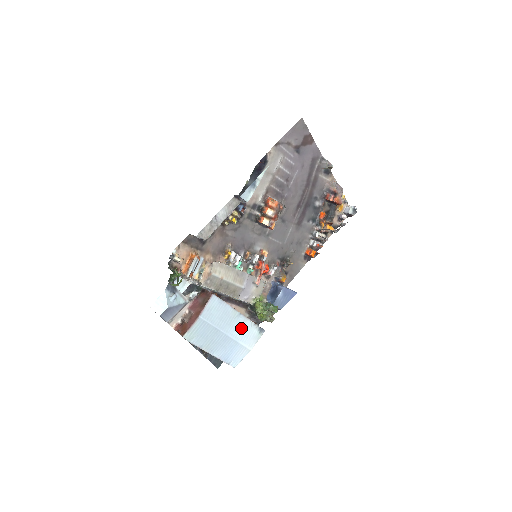
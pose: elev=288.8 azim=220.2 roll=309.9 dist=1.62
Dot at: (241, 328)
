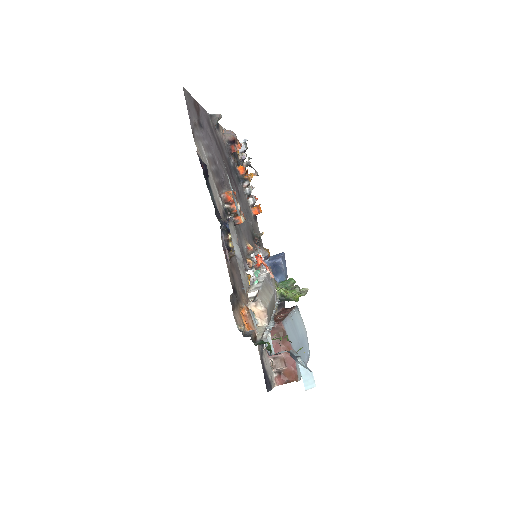
Dot at: (297, 323)
